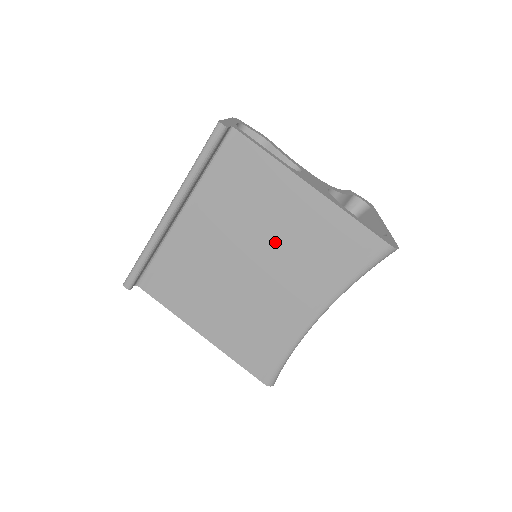
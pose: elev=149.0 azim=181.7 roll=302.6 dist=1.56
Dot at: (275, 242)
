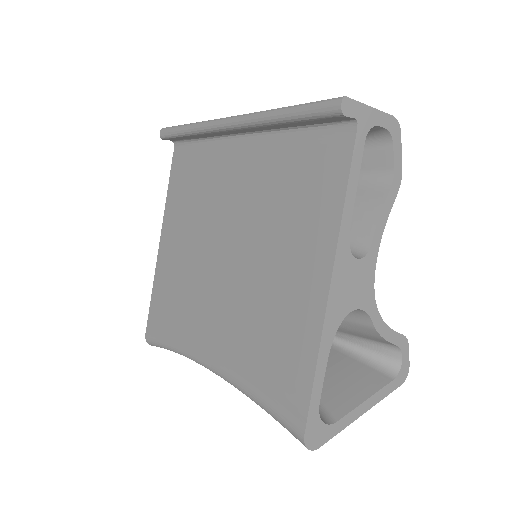
Dot at: (256, 271)
